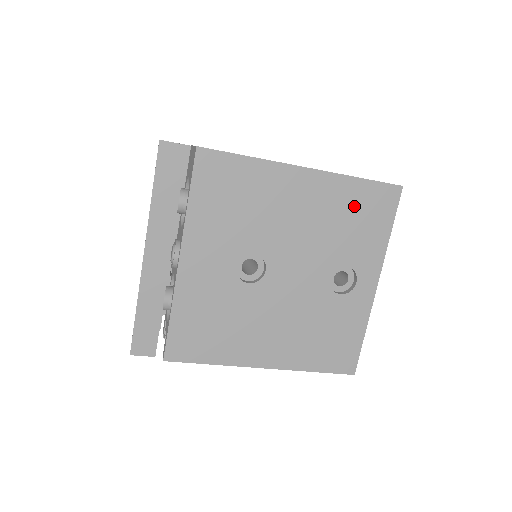
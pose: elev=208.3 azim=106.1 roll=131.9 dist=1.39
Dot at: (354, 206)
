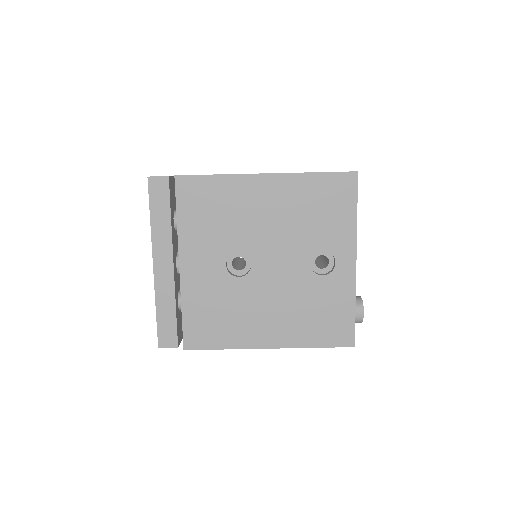
Dot at: (316, 197)
